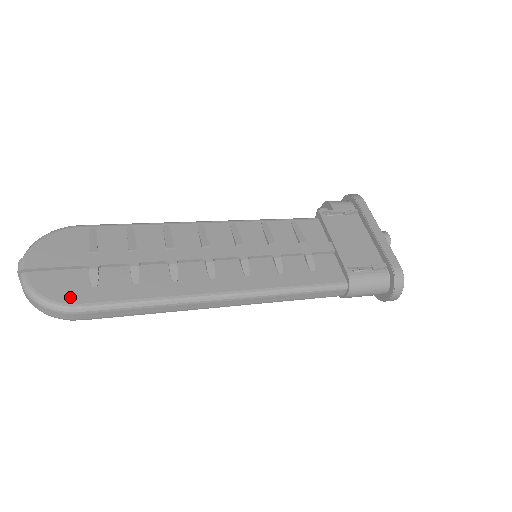
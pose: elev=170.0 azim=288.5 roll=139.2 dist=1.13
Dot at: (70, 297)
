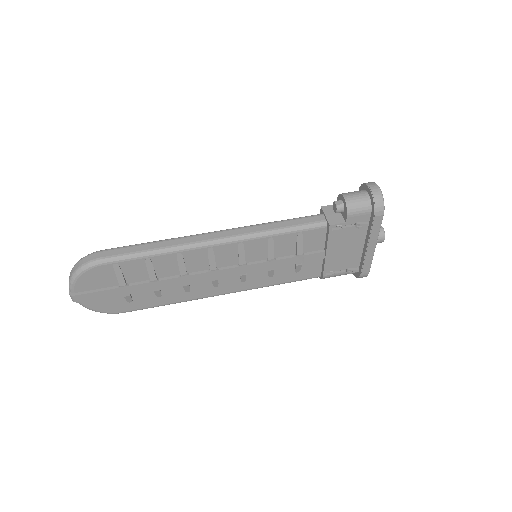
Dot at: (116, 310)
